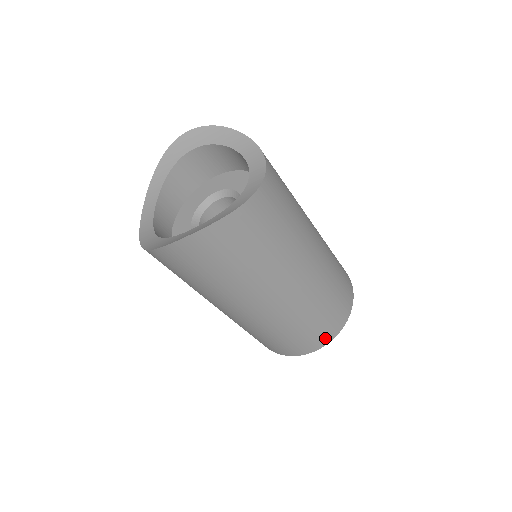
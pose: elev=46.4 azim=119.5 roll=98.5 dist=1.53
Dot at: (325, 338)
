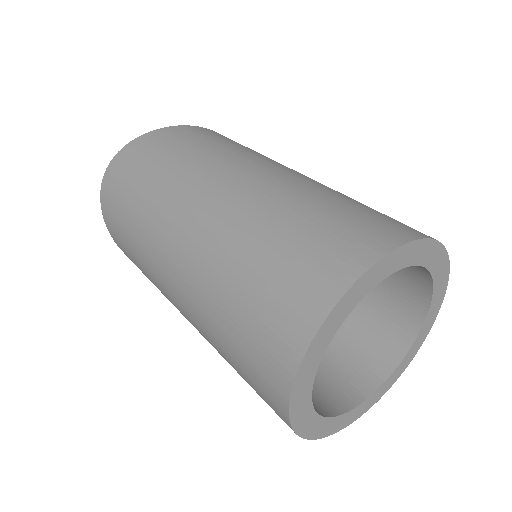
Dot at: (324, 284)
